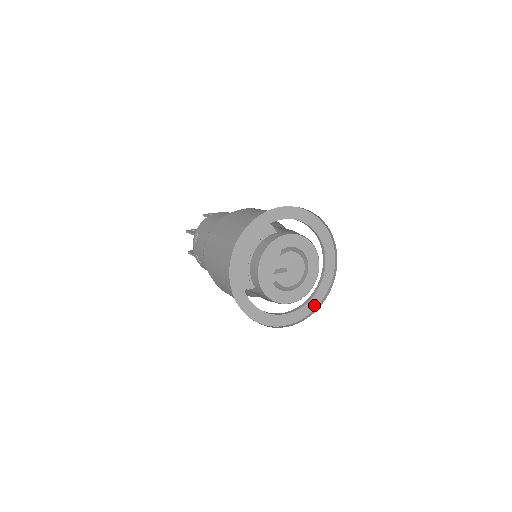
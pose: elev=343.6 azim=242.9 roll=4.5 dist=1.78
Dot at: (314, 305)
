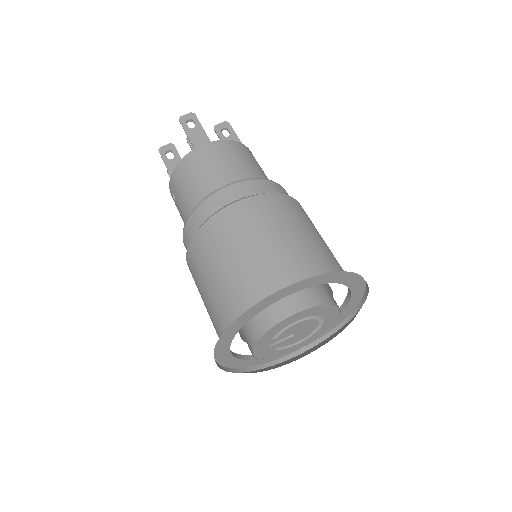
Dot at: (331, 327)
